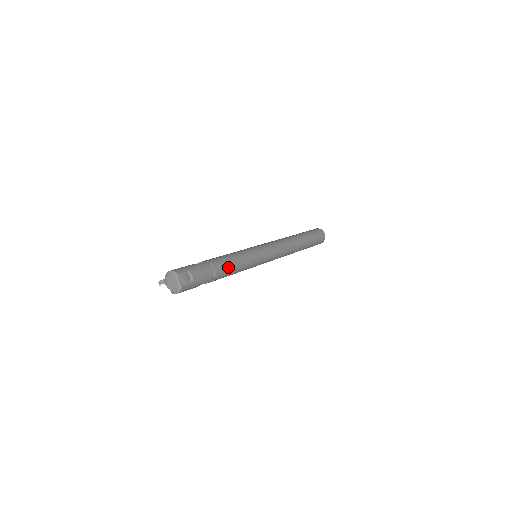
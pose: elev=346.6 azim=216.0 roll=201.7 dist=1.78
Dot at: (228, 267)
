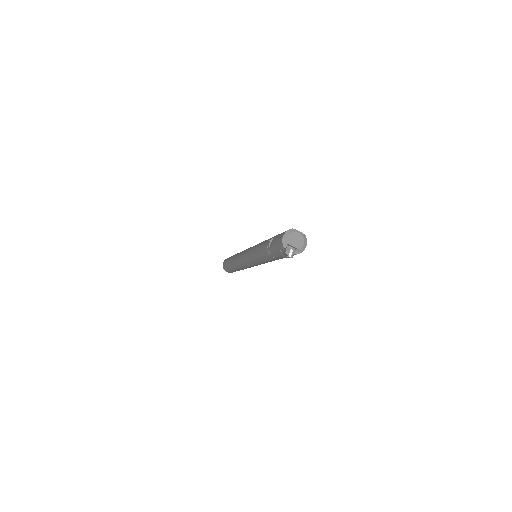
Dot at: occluded
